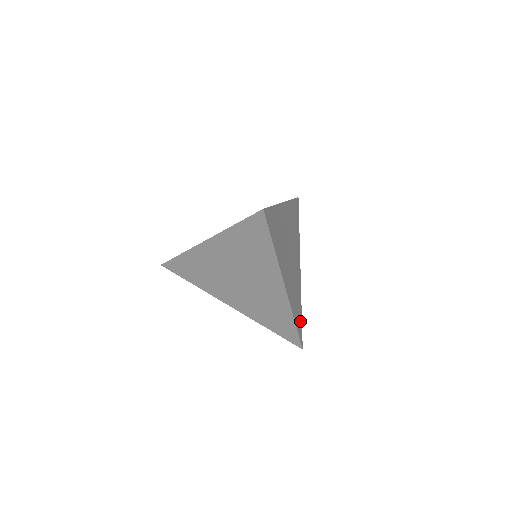
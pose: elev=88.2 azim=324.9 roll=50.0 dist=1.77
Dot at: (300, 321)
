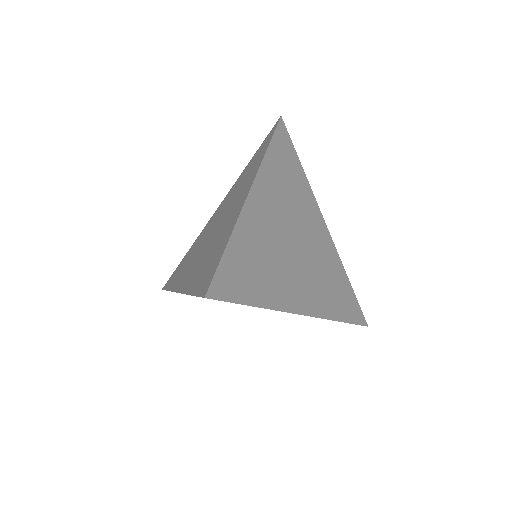
Dot at: (351, 299)
